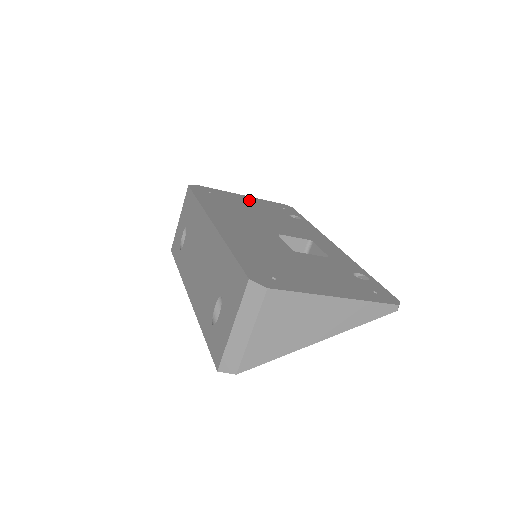
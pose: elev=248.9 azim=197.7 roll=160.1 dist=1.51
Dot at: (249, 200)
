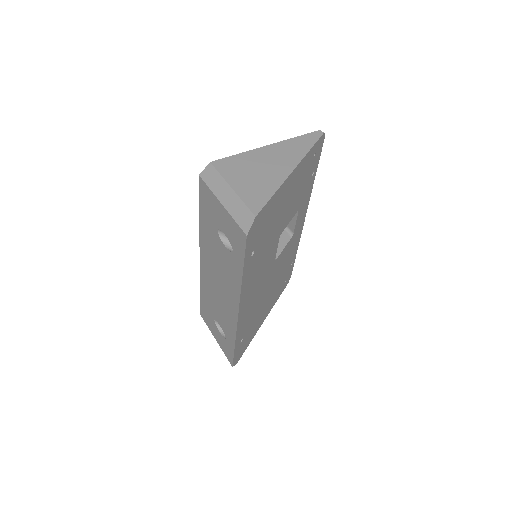
Dot at: occluded
